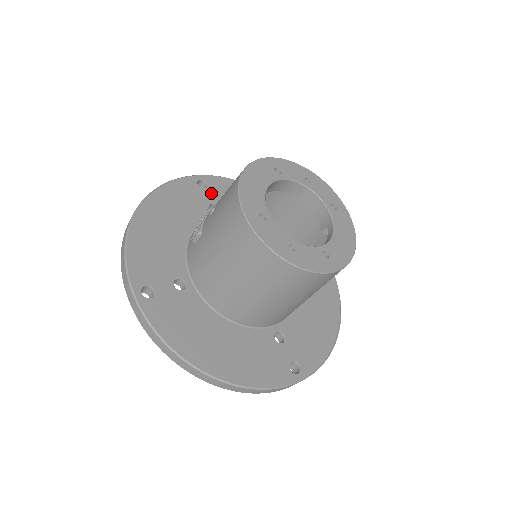
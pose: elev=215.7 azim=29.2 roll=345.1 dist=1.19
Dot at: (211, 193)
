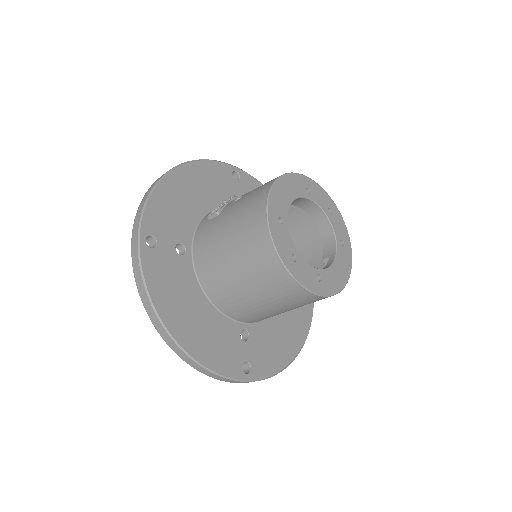
Dot at: (240, 187)
